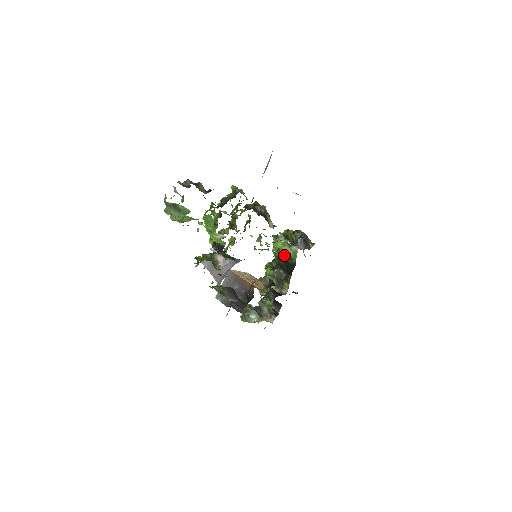
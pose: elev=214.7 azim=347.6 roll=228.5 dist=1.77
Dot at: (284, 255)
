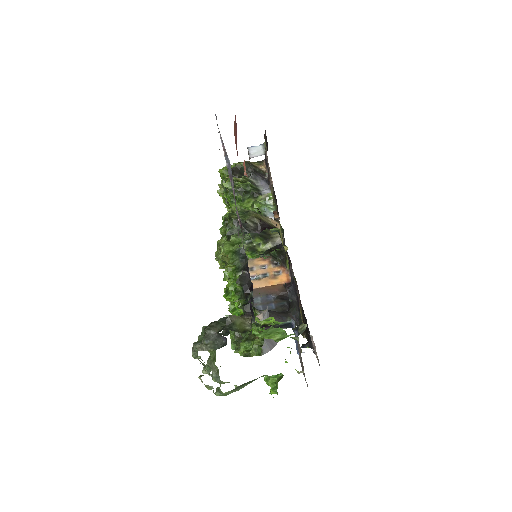
Dot at: occluded
